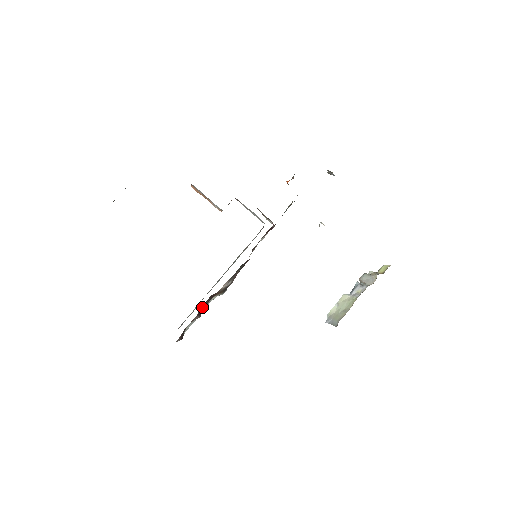
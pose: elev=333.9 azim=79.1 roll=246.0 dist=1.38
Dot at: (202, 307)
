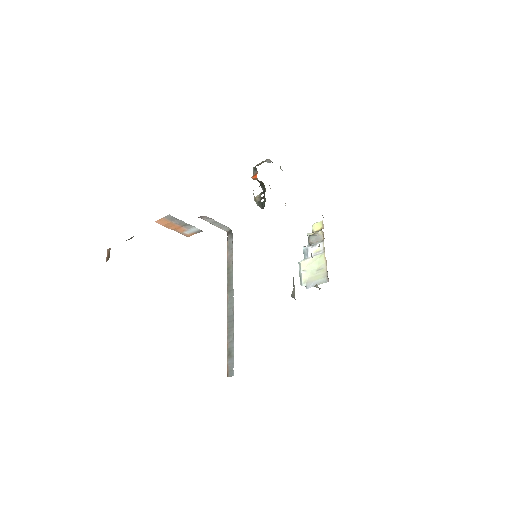
Dot at: occluded
